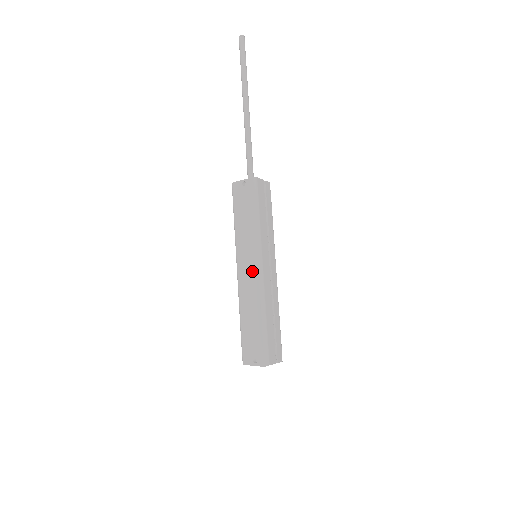
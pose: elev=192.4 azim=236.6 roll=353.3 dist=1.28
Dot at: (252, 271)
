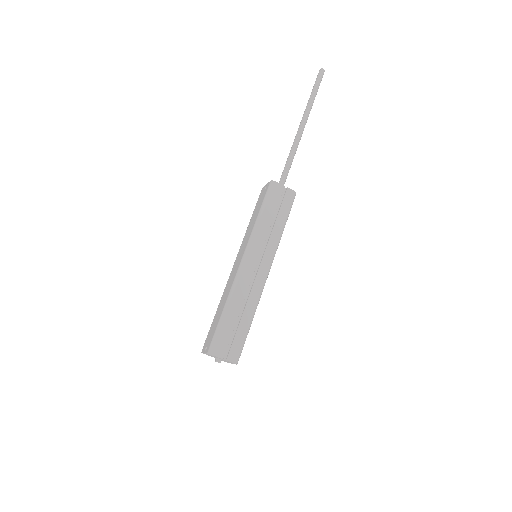
Dot at: (238, 264)
